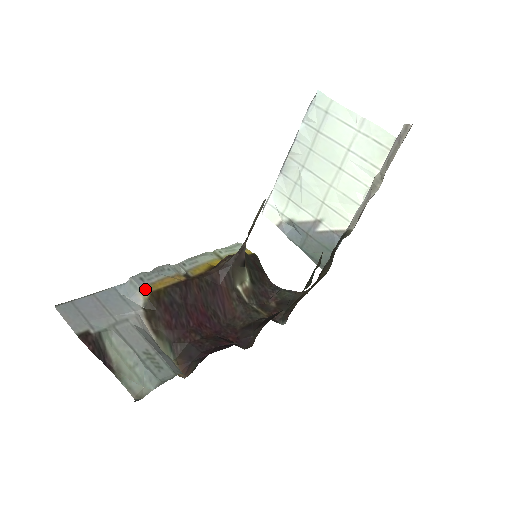
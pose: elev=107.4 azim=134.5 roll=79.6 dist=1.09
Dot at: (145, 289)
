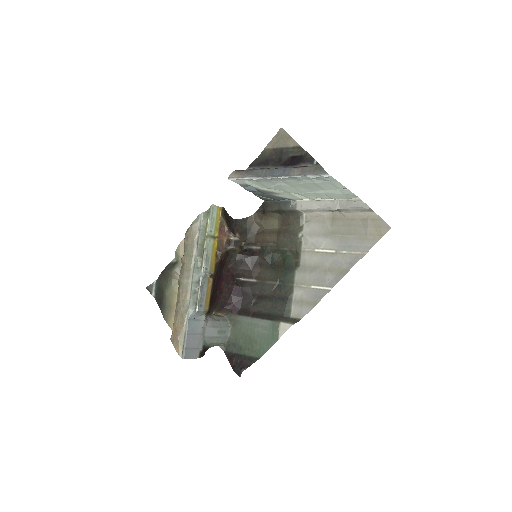
Dot at: (206, 309)
